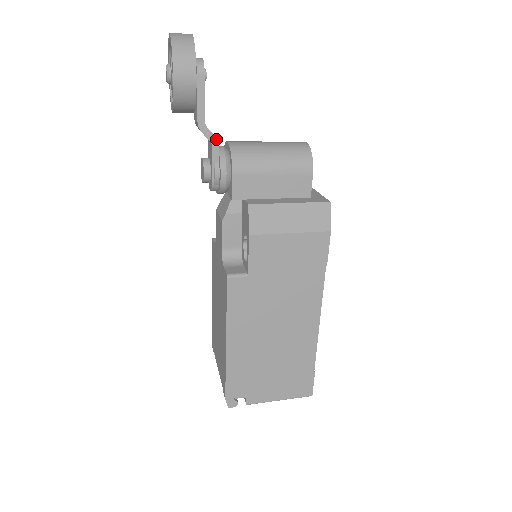
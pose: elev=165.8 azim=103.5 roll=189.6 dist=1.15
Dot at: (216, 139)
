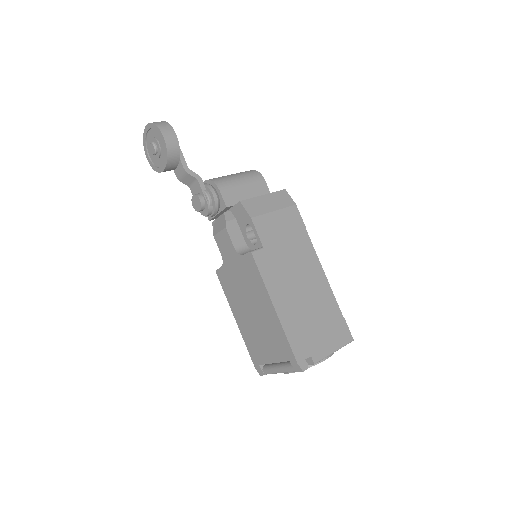
Dot at: (199, 176)
